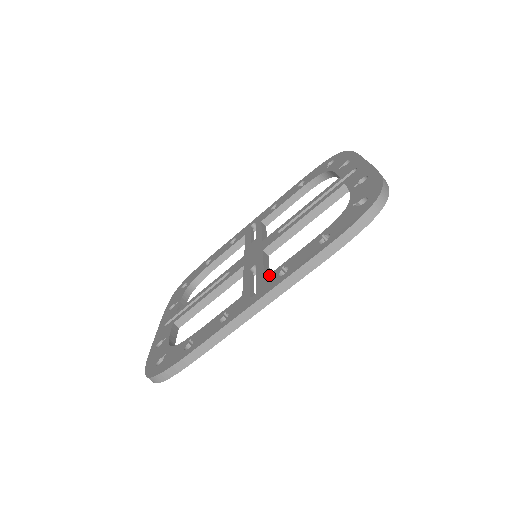
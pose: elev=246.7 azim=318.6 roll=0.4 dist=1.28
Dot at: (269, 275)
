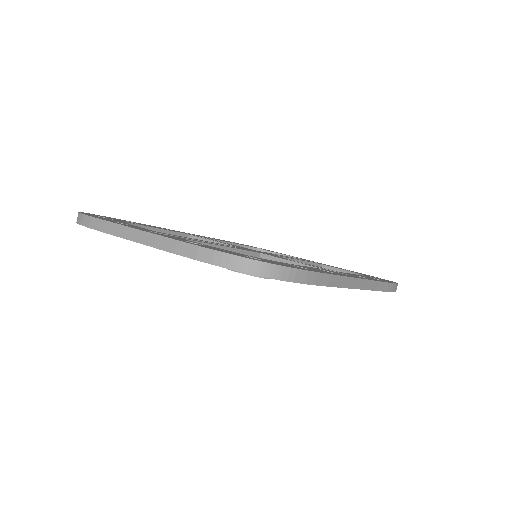
Dot at: (342, 272)
